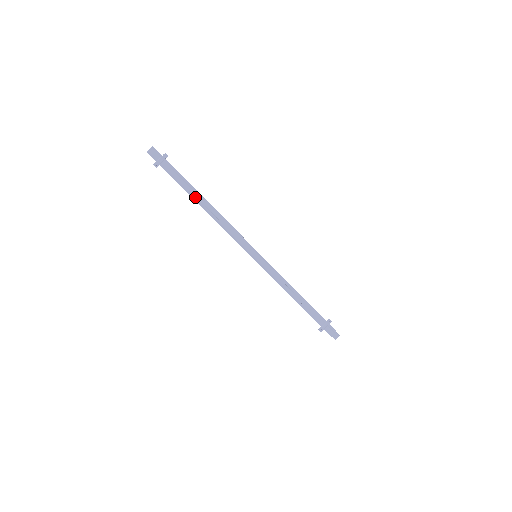
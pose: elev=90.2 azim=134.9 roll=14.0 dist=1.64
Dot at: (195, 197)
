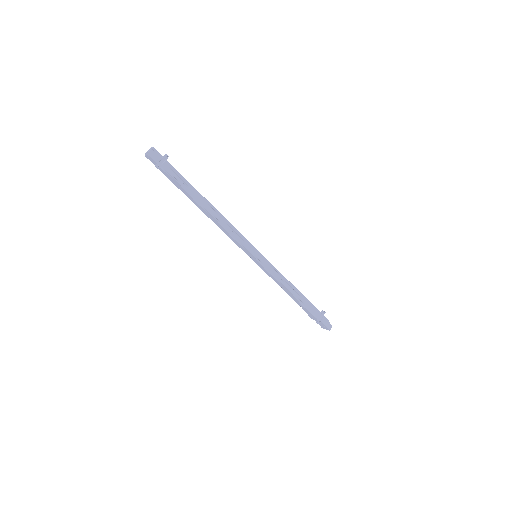
Dot at: (198, 199)
